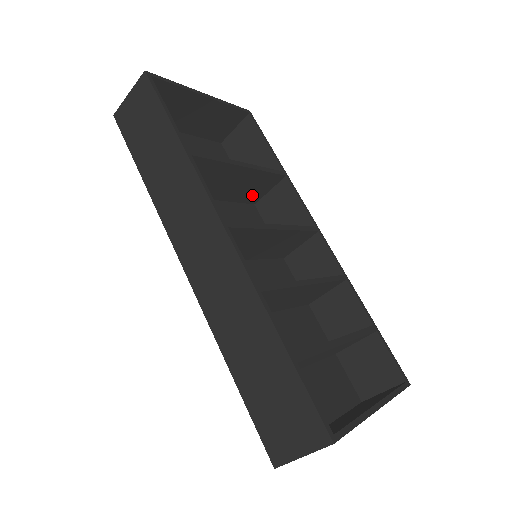
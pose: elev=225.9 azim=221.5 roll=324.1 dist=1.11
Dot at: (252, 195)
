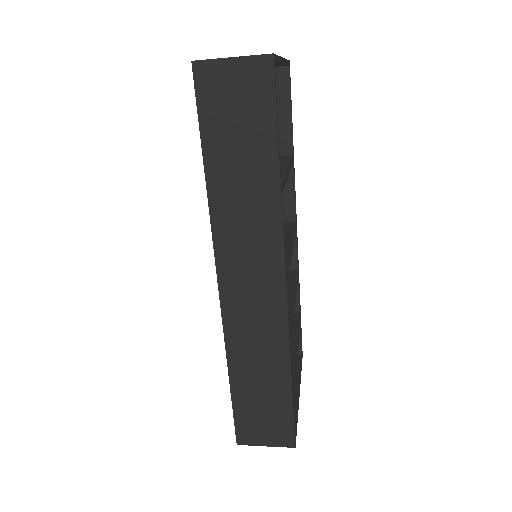
Dot at: occluded
